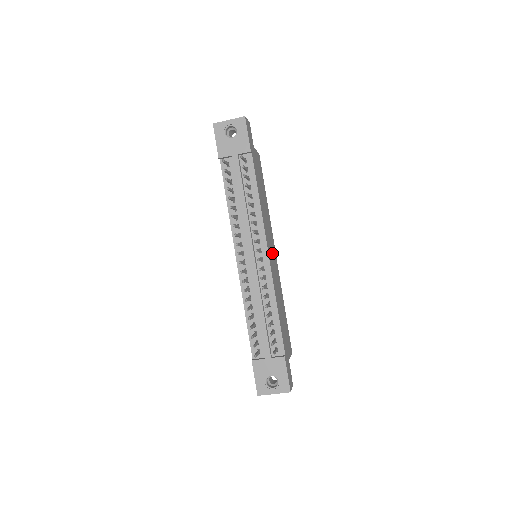
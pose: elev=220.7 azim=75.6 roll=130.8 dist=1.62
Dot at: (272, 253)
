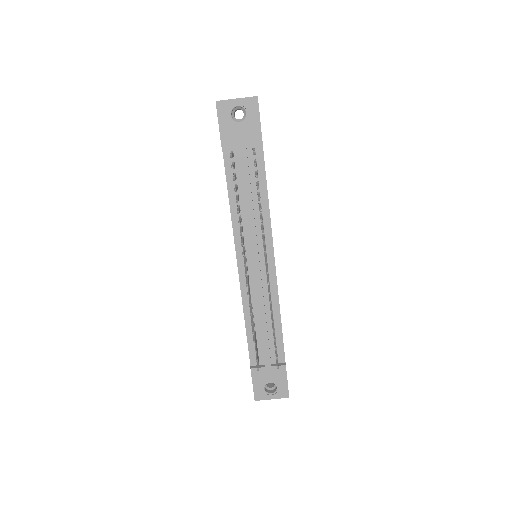
Dot at: occluded
